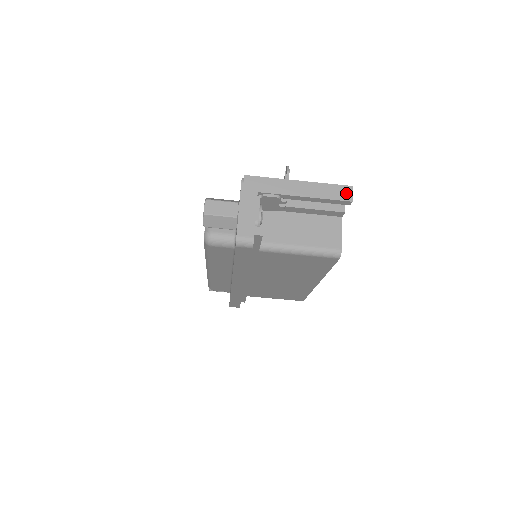
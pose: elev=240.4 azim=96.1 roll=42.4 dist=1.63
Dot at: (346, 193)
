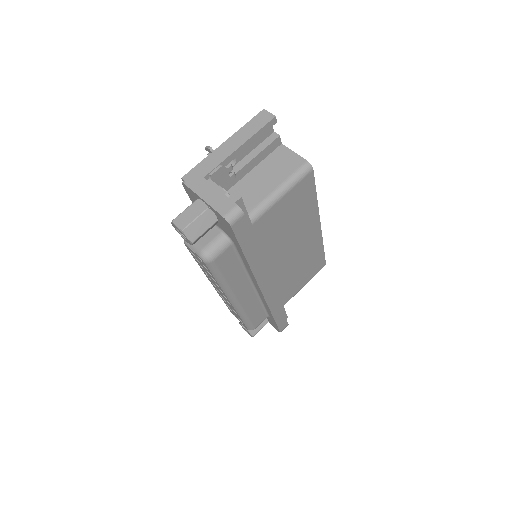
Dot at: (265, 116)
